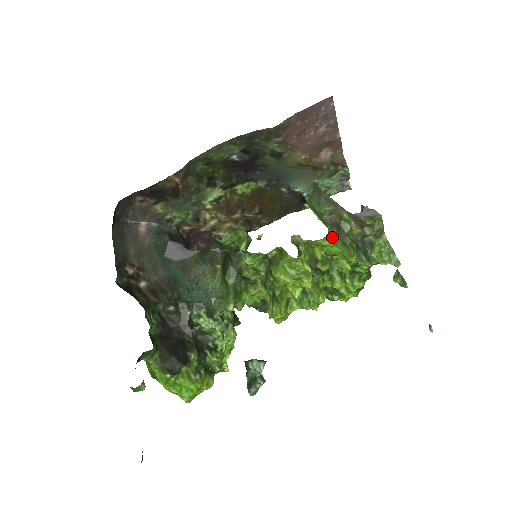
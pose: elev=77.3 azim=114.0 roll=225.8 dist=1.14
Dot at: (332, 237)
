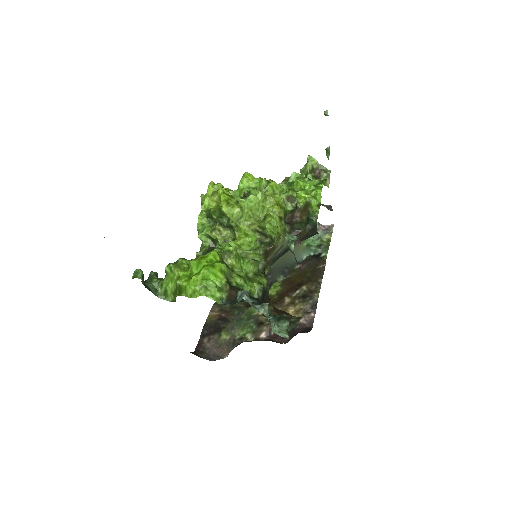
Dot at: occluded
